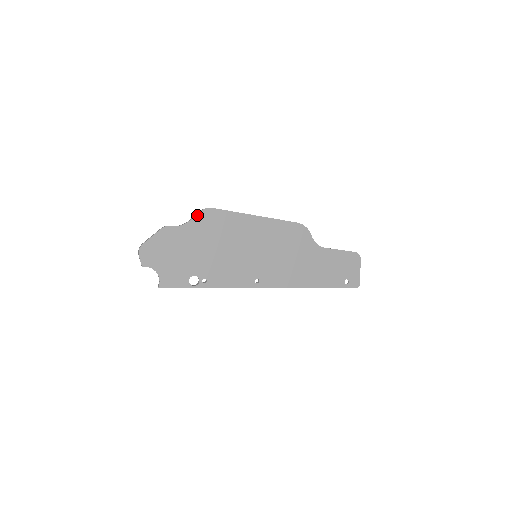
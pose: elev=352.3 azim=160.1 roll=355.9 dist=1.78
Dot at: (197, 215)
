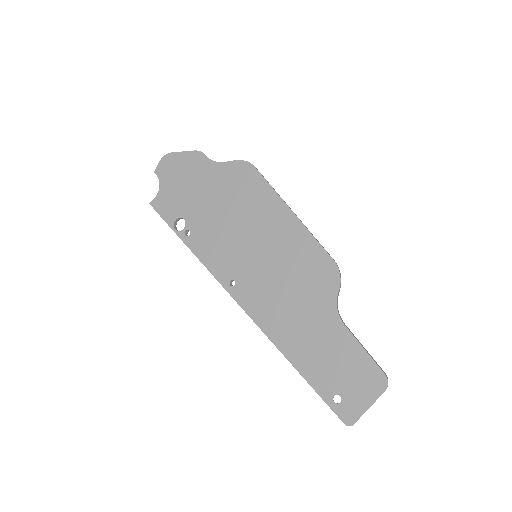
Dot at: (235, 162)
